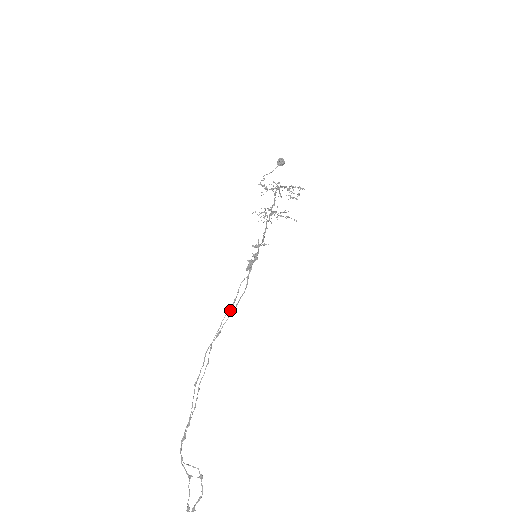
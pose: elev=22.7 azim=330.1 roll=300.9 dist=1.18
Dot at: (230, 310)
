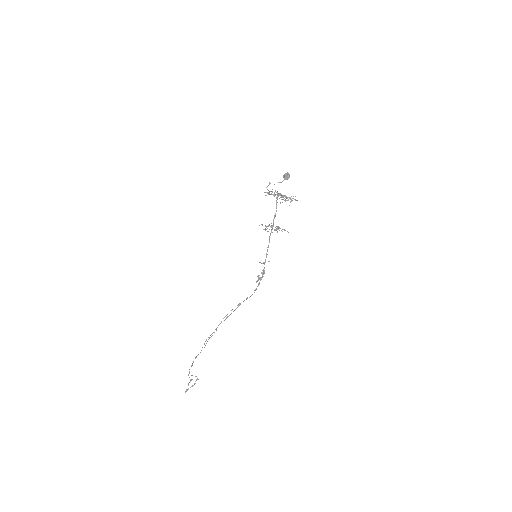
Dot at: (239, 305)
